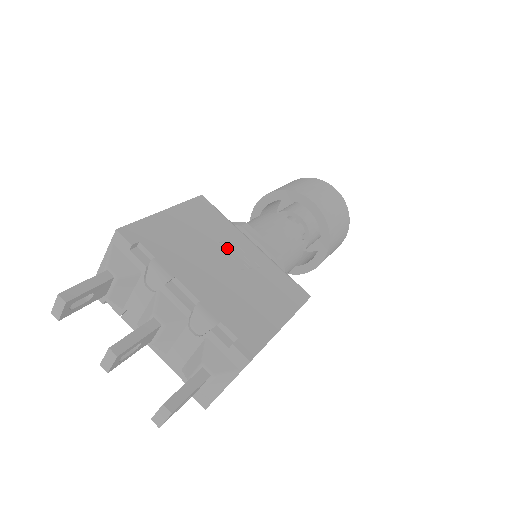
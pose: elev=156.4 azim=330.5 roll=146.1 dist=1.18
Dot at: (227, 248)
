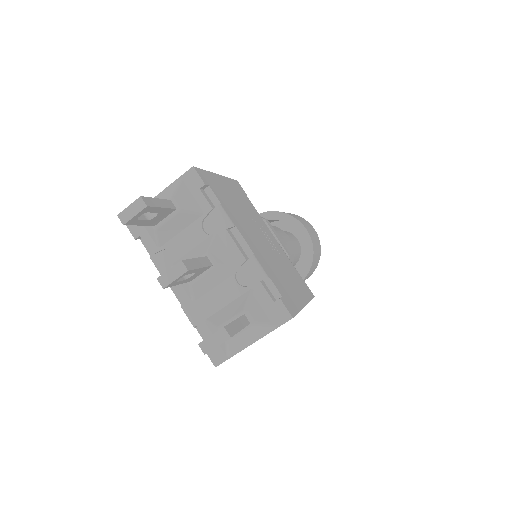
Dot at: (260, 228)
